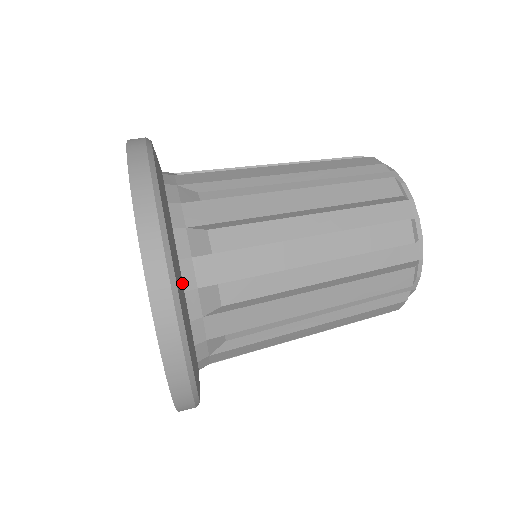
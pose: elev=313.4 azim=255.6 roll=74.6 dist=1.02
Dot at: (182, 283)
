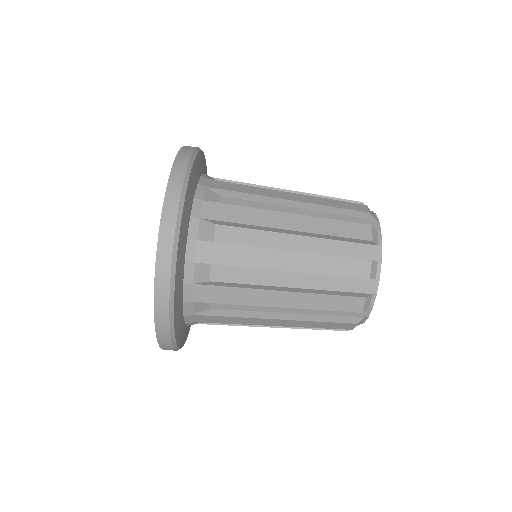
Dot at: (189, 325)
